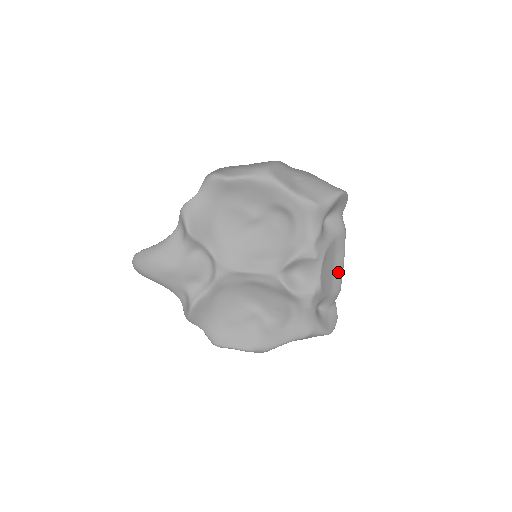
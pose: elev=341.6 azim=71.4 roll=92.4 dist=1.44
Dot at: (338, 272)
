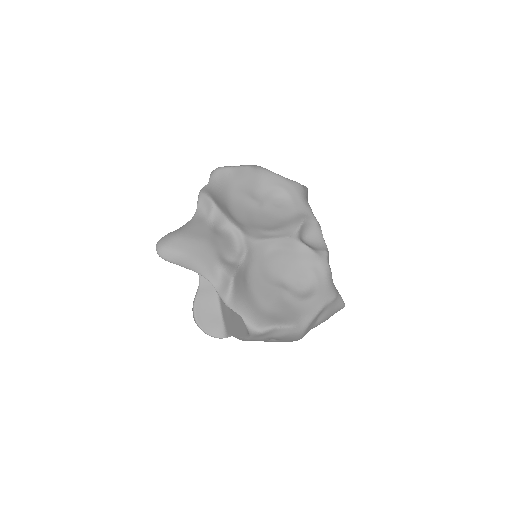
Dot at: occluded
